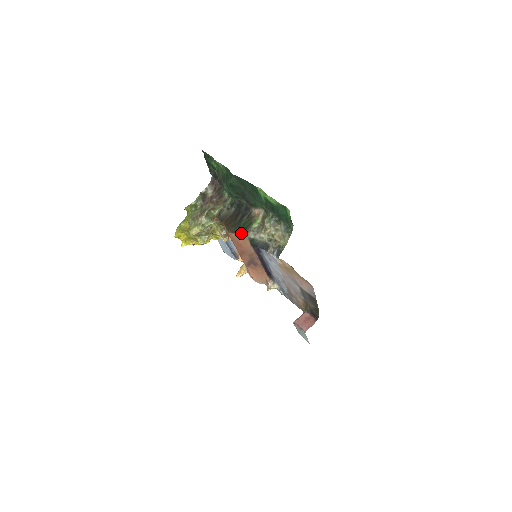
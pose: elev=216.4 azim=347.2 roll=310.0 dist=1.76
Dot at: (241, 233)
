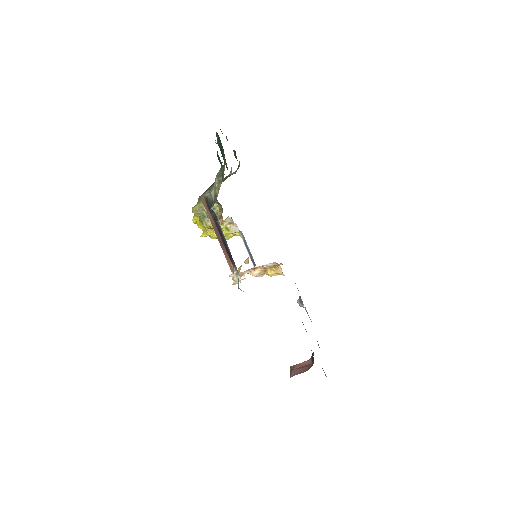
Dot at: (203, 193)
